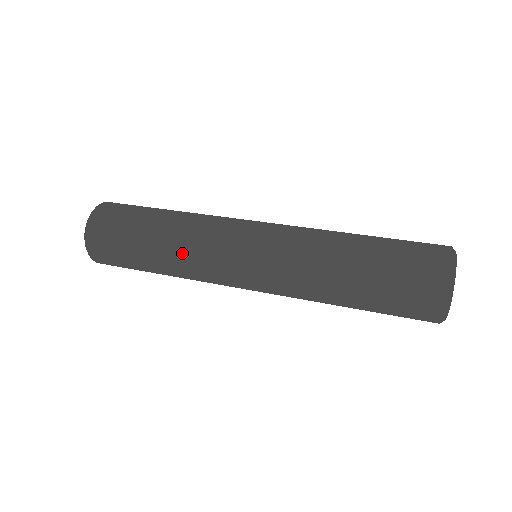
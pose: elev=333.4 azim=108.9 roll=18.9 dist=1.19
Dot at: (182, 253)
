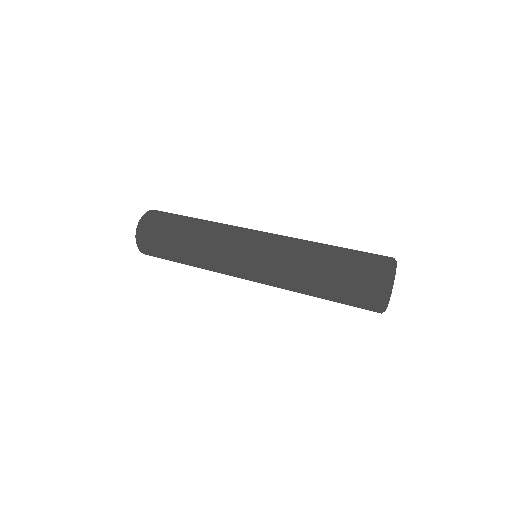
Dot at: (203, 260)
